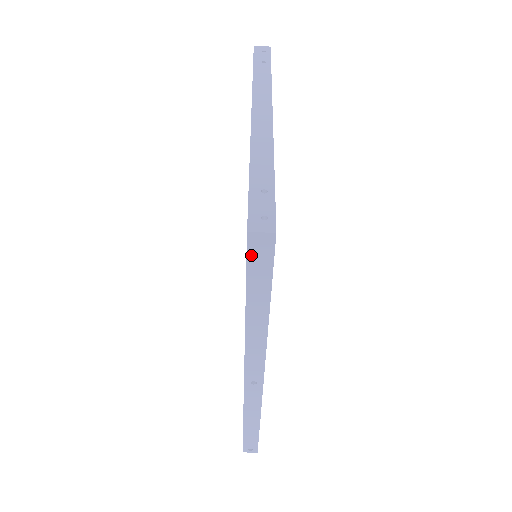
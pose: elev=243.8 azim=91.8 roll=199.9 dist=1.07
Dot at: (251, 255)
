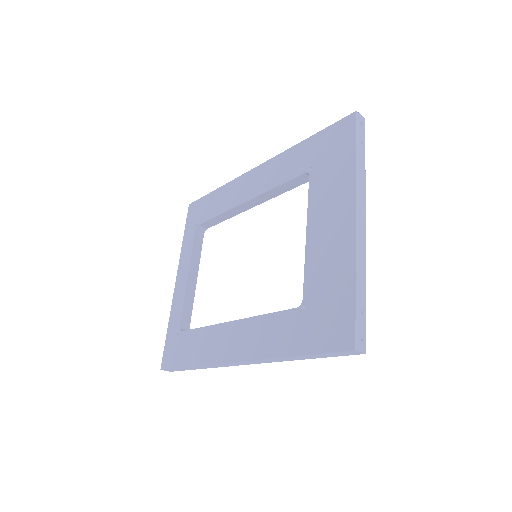
Dot at: (340, 352)
